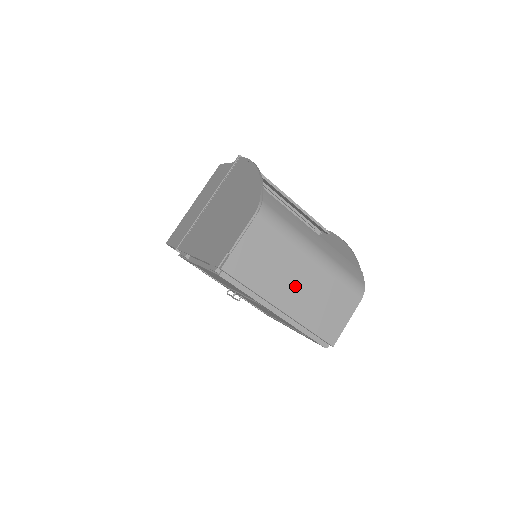
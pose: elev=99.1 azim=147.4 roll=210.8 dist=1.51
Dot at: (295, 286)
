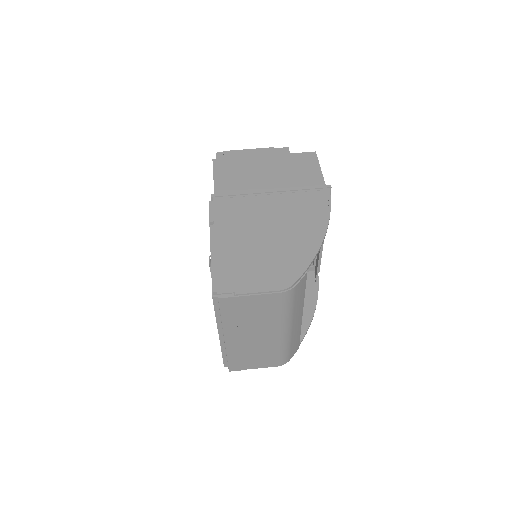
Dot at: (250, 336)
